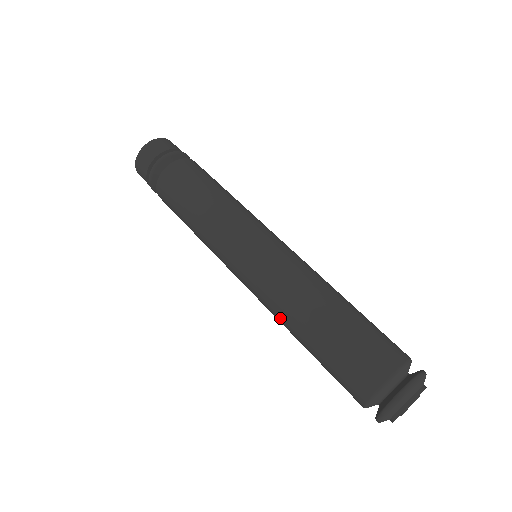
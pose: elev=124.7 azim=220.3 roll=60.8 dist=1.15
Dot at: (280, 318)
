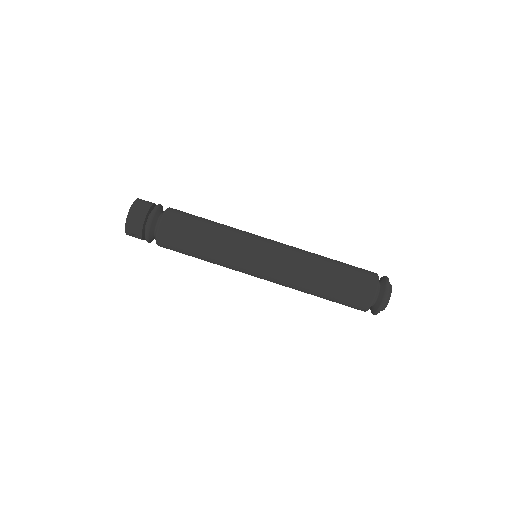
Dot at: (299, 284)
